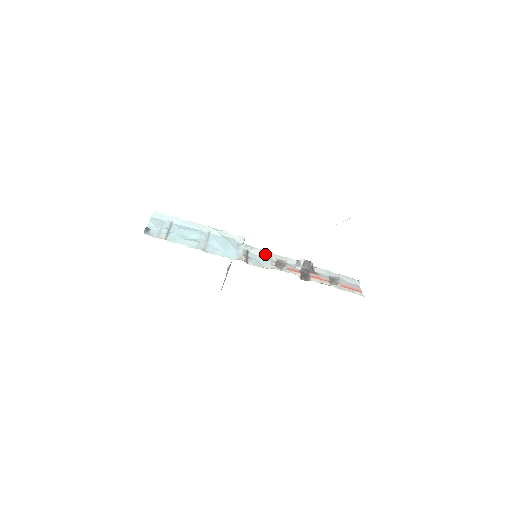
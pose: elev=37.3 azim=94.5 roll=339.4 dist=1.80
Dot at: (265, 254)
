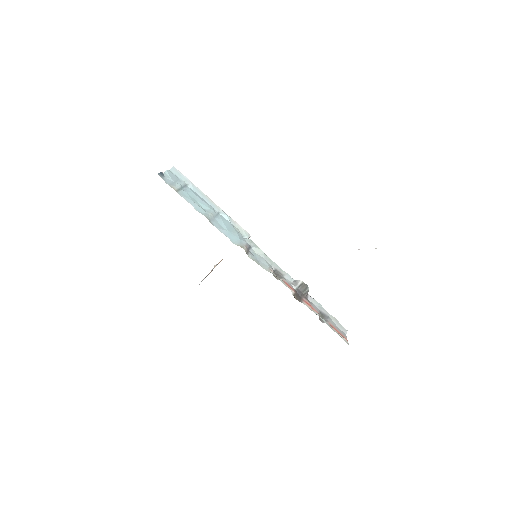
Dot at: (266, 258)
